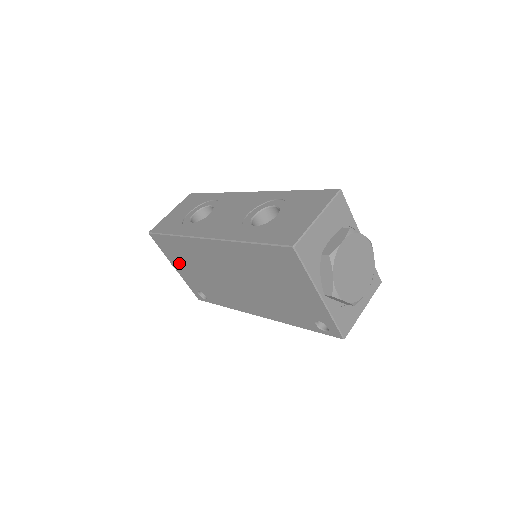
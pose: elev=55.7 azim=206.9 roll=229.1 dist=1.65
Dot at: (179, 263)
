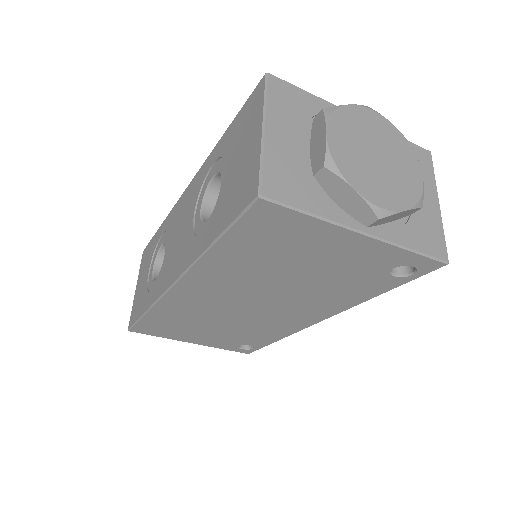
Dot at: (188, 335)
